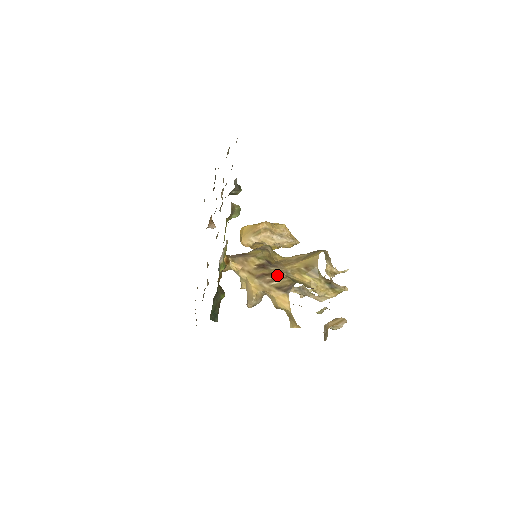
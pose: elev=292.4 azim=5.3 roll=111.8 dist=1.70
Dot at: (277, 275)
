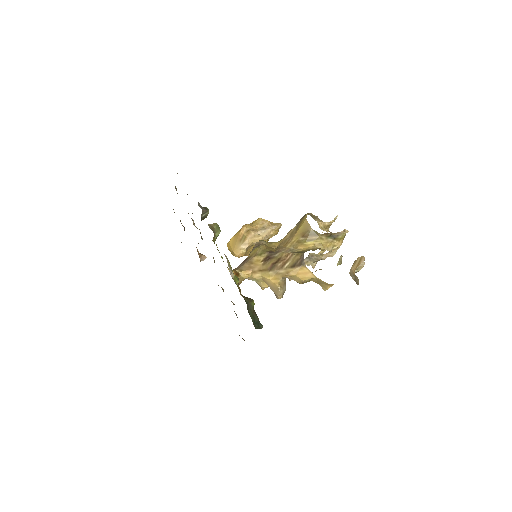
Dot at: (284, 257)
